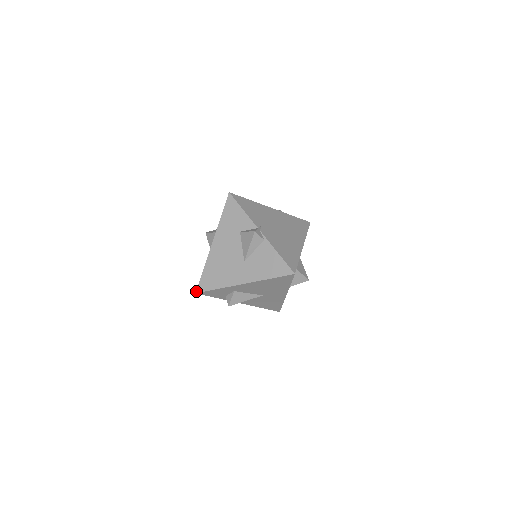
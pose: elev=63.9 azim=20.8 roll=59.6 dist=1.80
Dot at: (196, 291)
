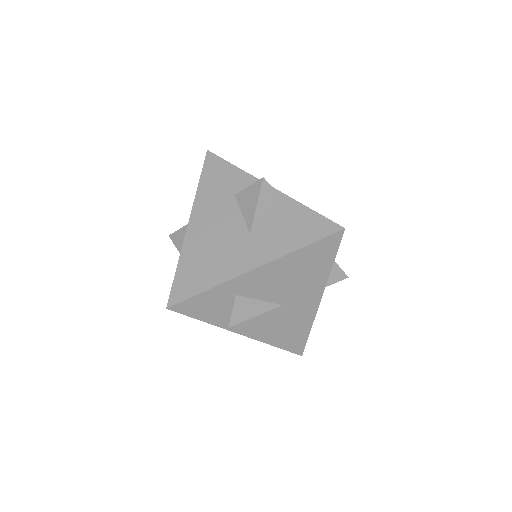
Dot at: occluded
